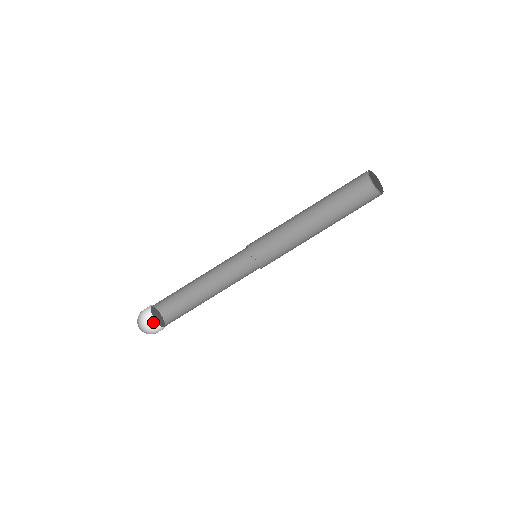
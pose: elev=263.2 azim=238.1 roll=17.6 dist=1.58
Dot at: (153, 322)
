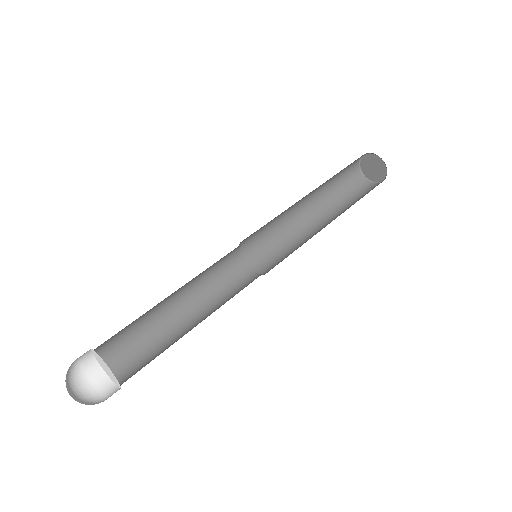
Dot at: (88, 385)
